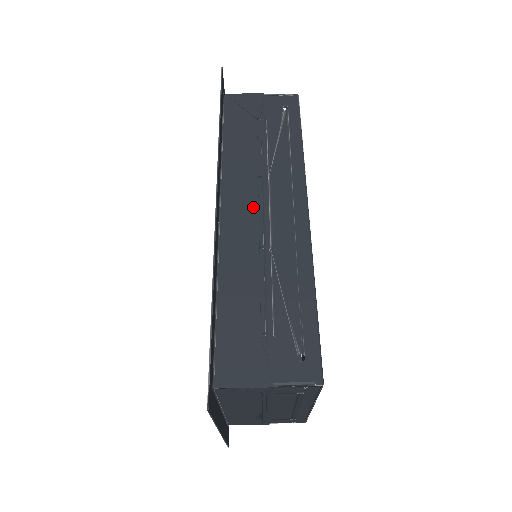
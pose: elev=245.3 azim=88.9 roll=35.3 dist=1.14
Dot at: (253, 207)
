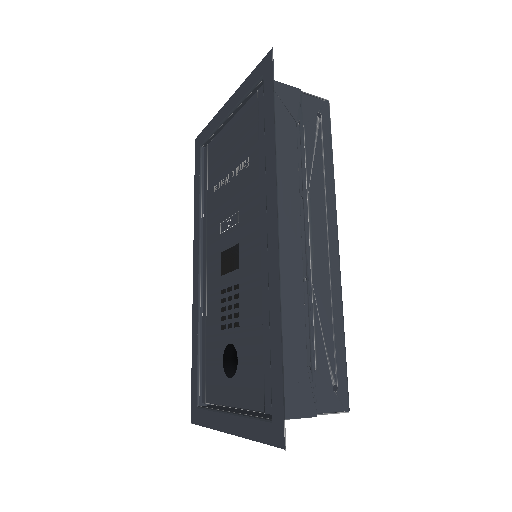
Dot at: (297, 231)
